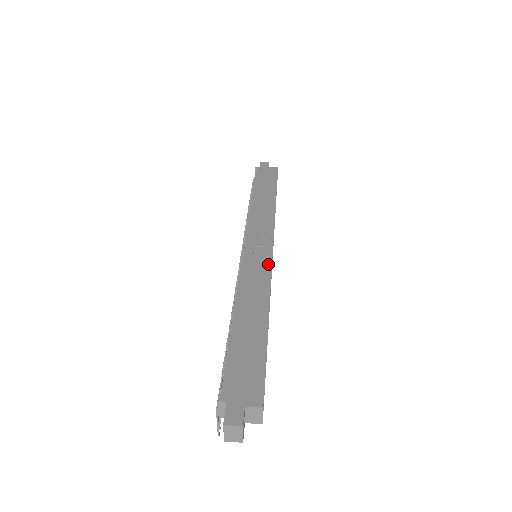
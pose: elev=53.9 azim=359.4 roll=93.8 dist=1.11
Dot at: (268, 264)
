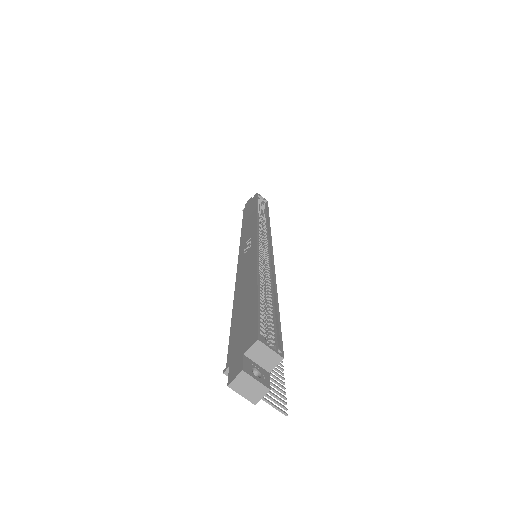
Dot at: (254, 248)
